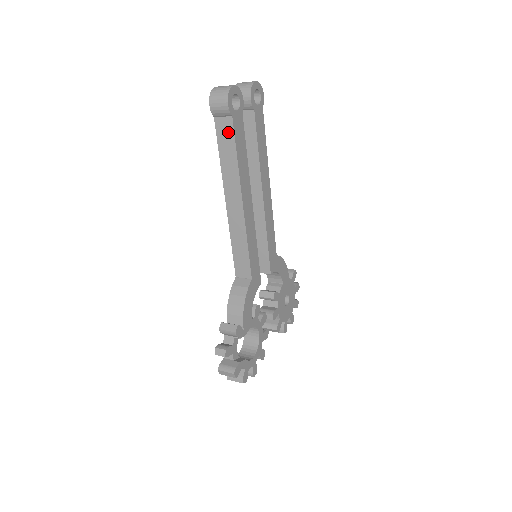
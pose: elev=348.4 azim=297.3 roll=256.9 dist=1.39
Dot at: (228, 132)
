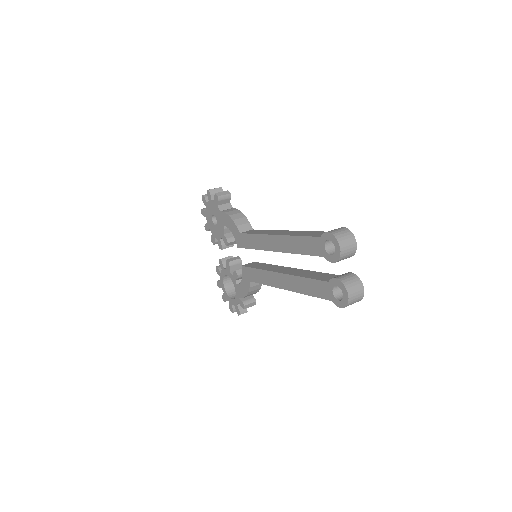
Dot at: occluded
